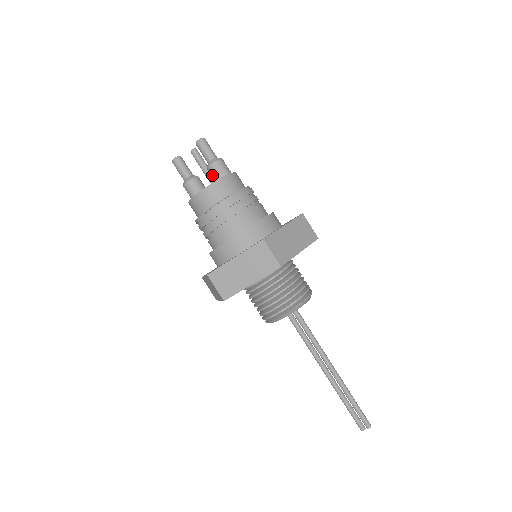
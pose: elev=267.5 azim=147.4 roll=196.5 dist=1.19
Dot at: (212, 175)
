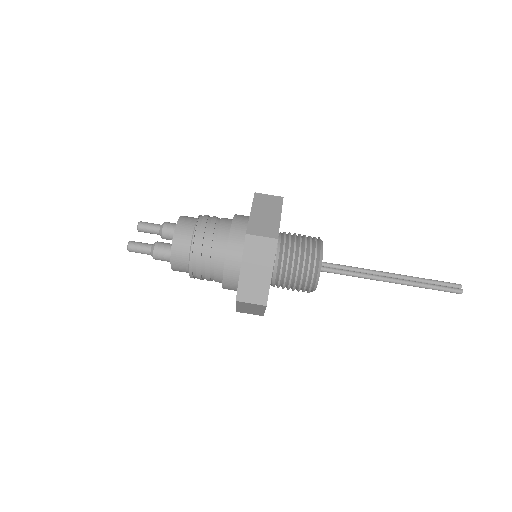
Dot at: (170, 231)
